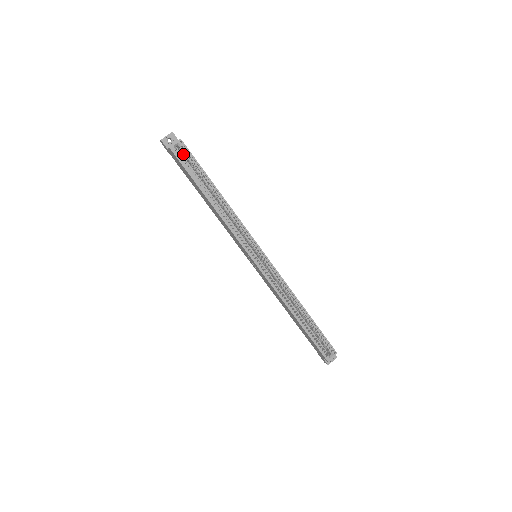
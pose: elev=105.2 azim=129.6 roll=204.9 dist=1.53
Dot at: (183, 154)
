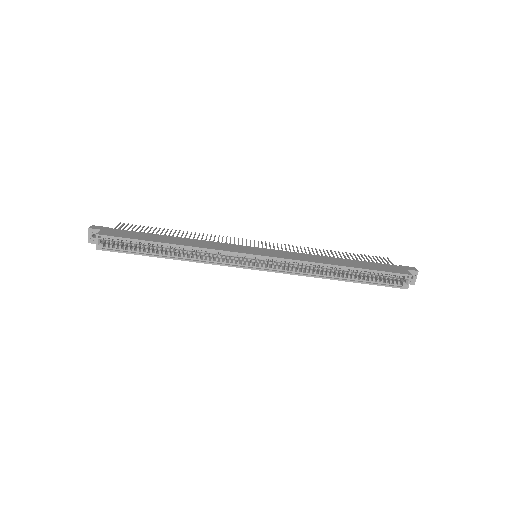
Dot at: (113, 240)
